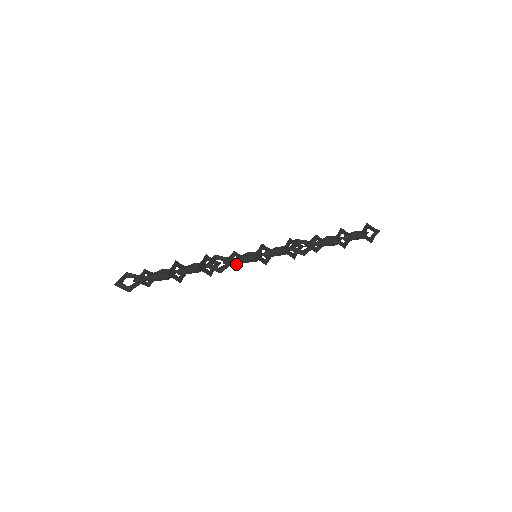
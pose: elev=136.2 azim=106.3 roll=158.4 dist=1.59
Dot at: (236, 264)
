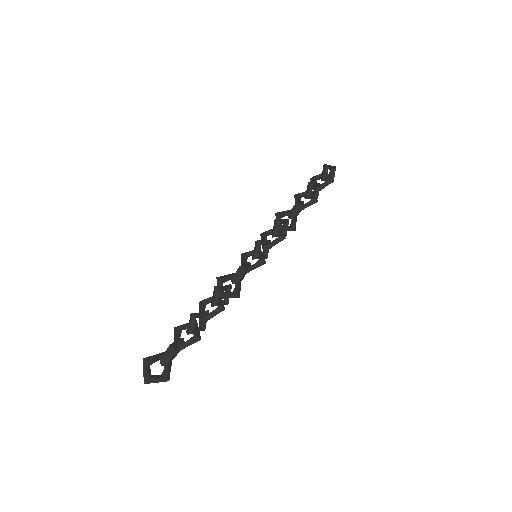
Dot at: occluded
